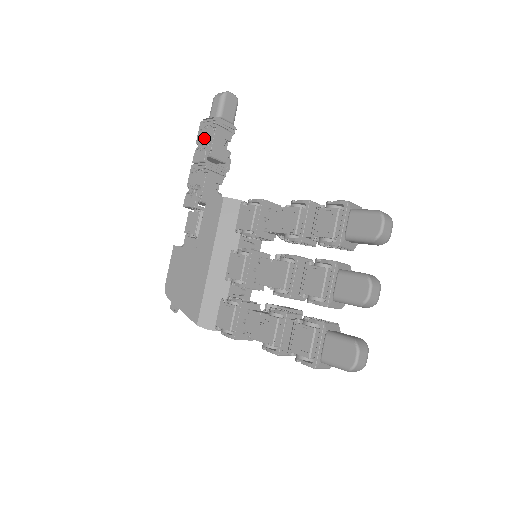
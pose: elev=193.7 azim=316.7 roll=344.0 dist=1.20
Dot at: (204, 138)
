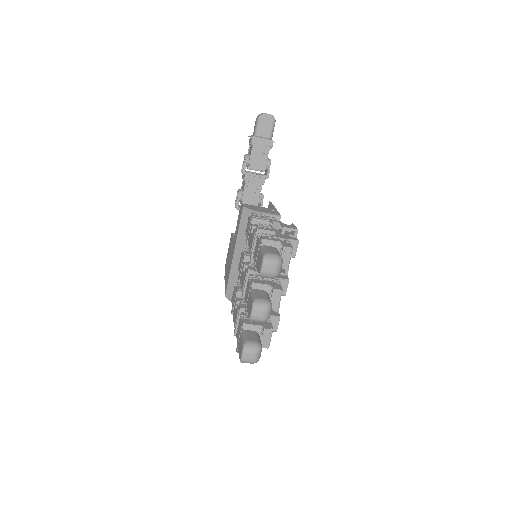
Dot at: (249, 152)
